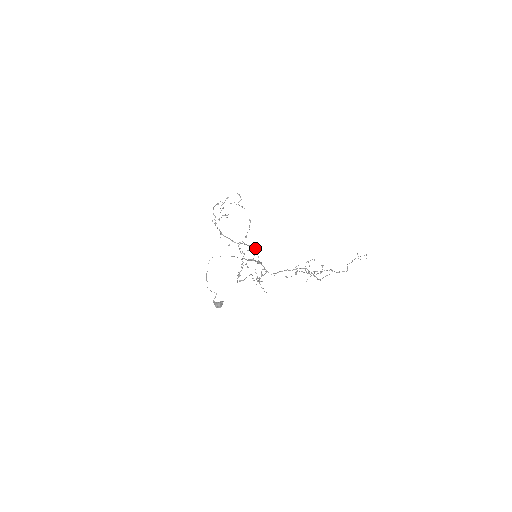
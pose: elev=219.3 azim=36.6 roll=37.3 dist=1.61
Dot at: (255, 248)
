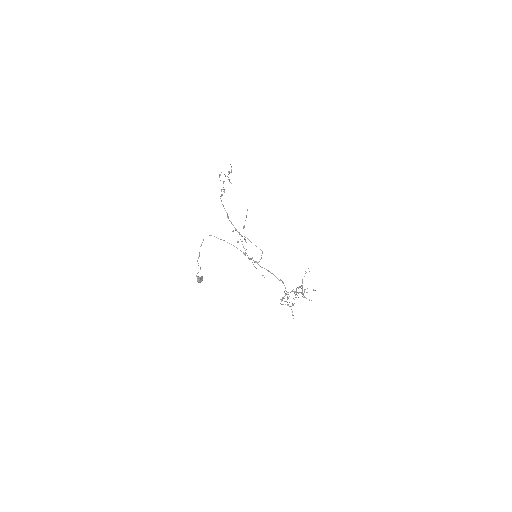
Dot at: (262, 252)
